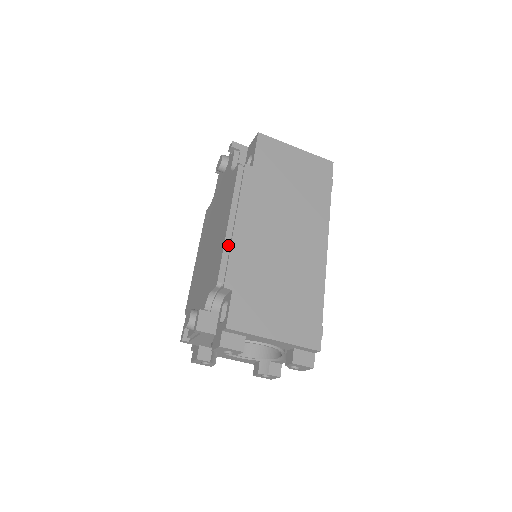
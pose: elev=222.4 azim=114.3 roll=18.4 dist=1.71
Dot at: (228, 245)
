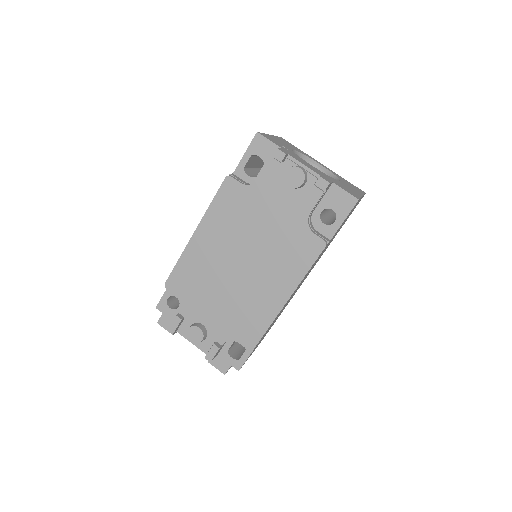
Dot at: (273, 318)
